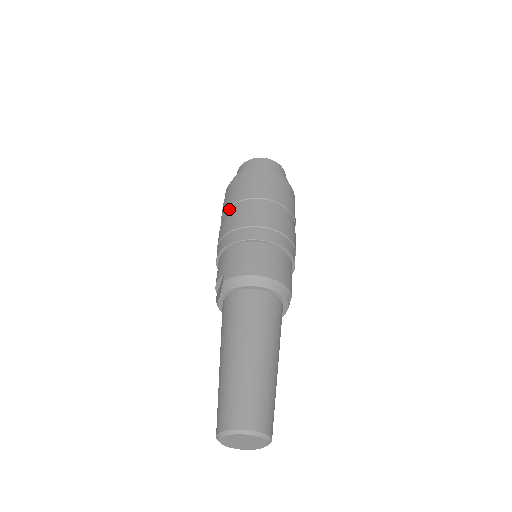
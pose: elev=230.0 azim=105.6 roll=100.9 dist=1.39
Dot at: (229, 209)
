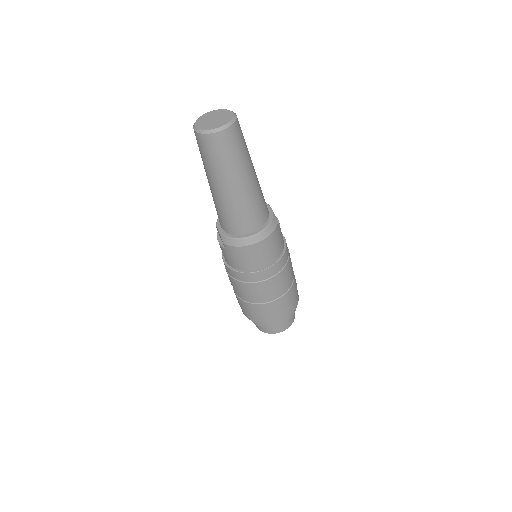
Dot at: occluded
